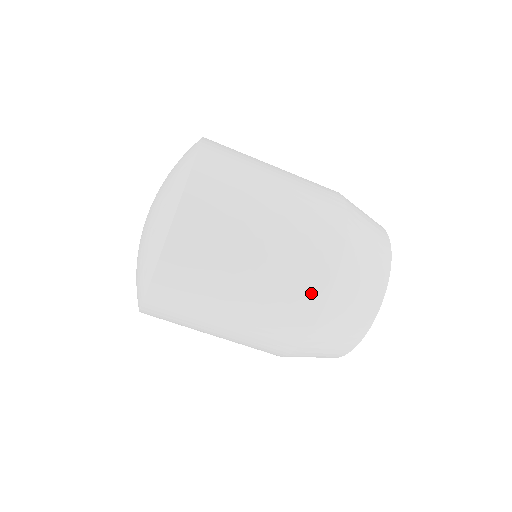
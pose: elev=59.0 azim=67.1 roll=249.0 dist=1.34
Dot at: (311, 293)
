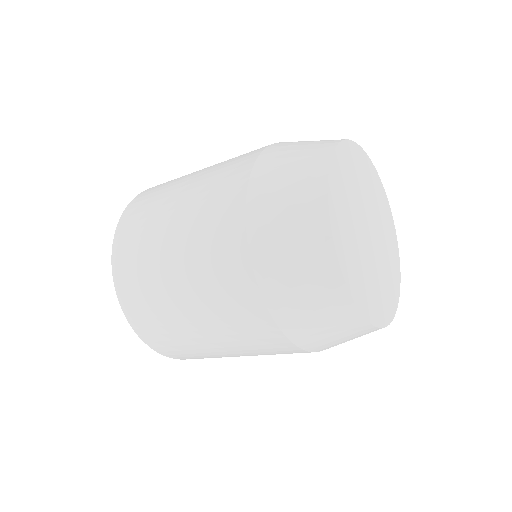
Dot at: occluded
